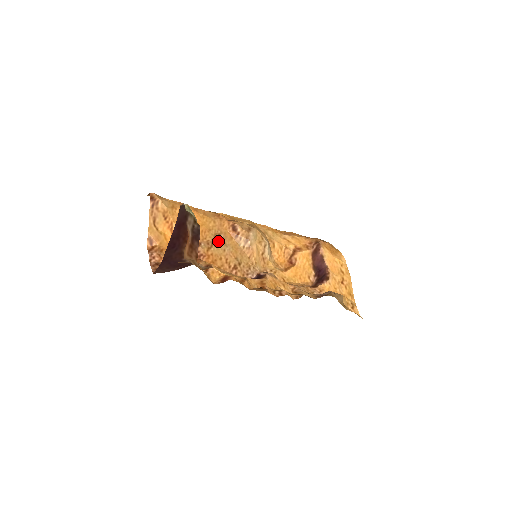
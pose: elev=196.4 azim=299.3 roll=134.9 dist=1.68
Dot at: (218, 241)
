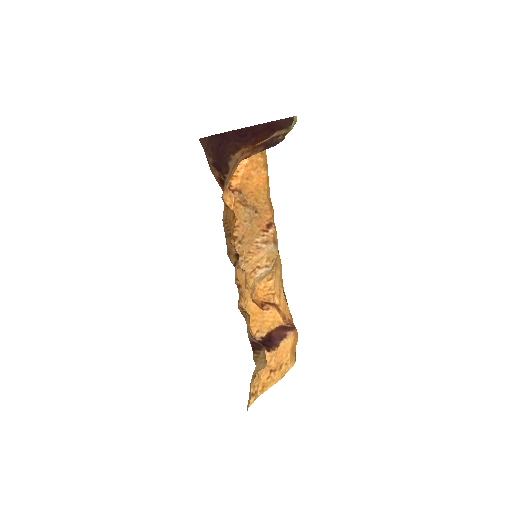
Dot at: (251, 211)
